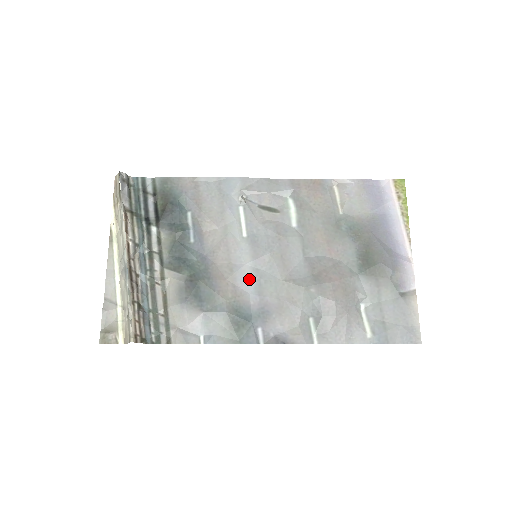
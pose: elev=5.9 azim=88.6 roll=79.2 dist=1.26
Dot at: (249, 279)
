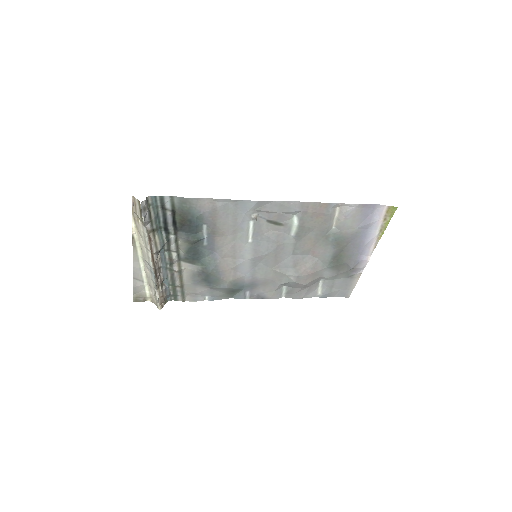
Dot at: (247, 268)
